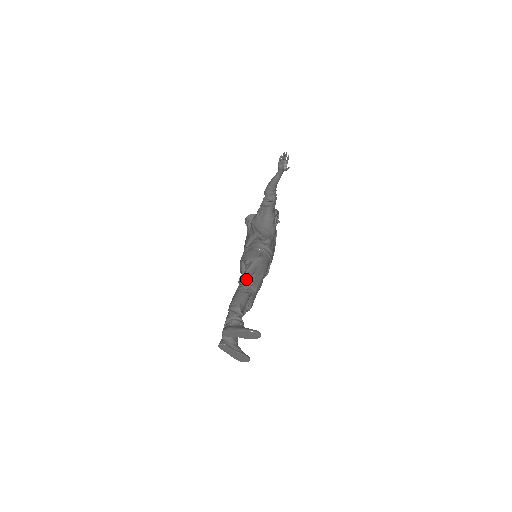
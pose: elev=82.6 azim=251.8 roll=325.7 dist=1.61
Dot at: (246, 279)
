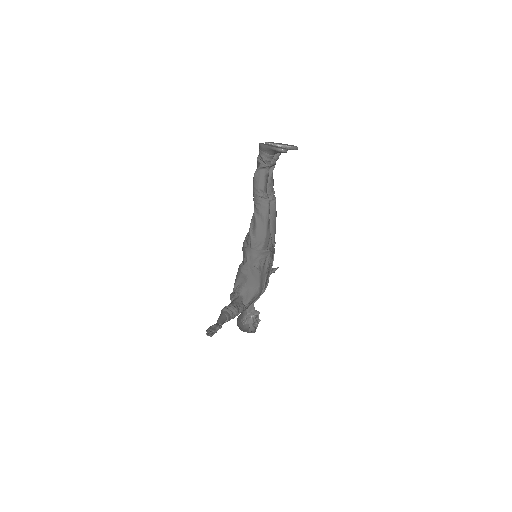
Dot at: occluded
